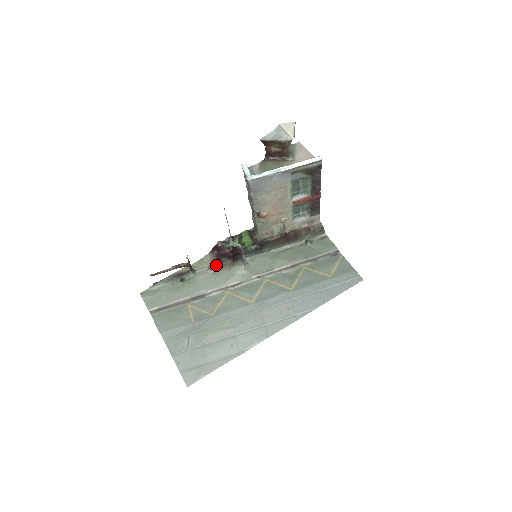
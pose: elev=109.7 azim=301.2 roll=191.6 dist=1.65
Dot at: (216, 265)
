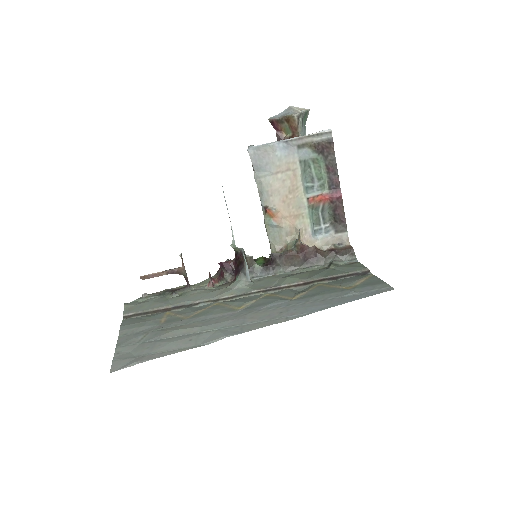
Dot at: (217, 284)
